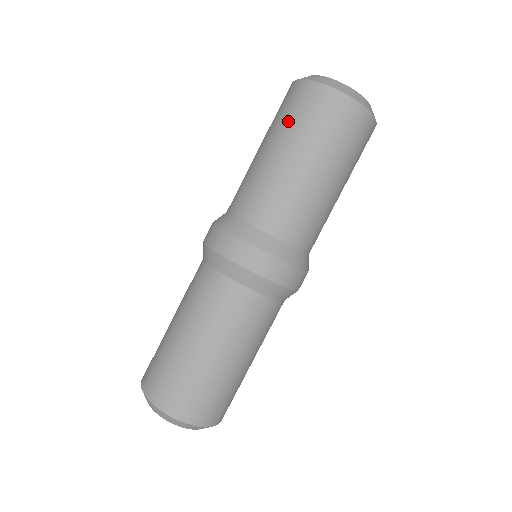
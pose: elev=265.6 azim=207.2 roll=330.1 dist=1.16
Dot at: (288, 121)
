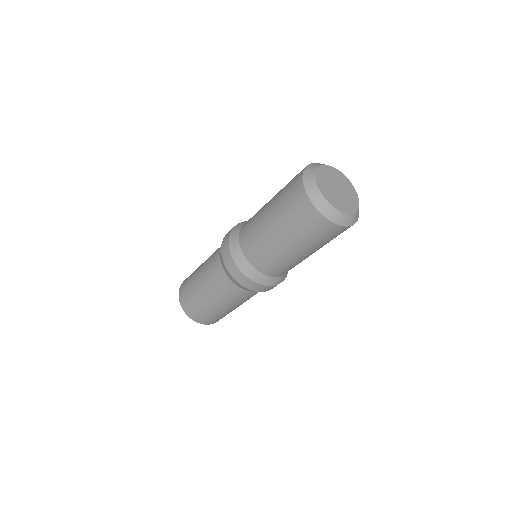
Dot at: (287, 216)
